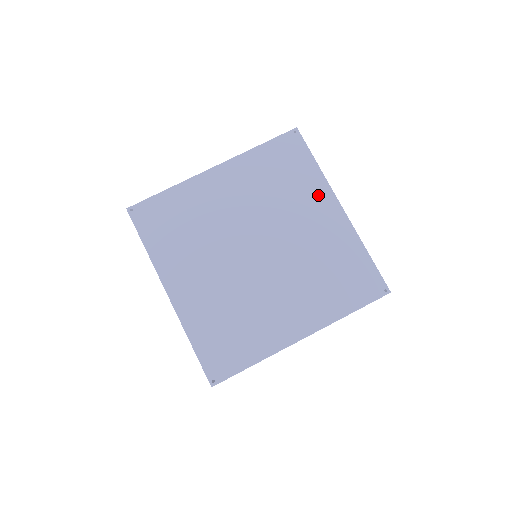
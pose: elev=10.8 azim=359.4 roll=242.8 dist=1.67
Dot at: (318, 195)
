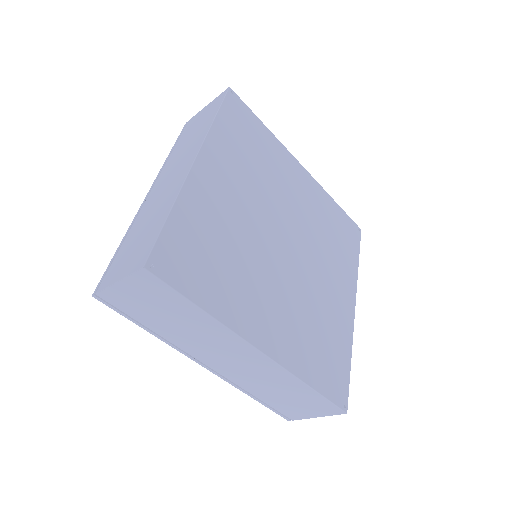
Dot at: (347, 278)
